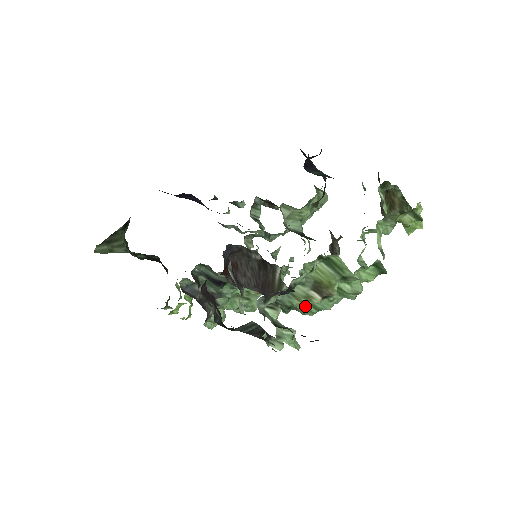
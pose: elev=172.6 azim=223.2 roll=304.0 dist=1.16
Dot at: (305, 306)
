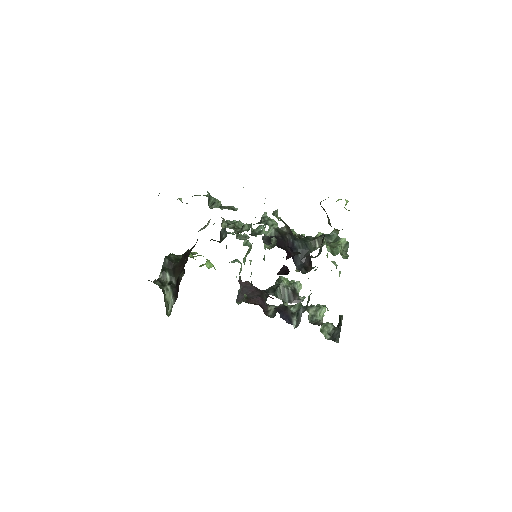
Dot at: occluded
